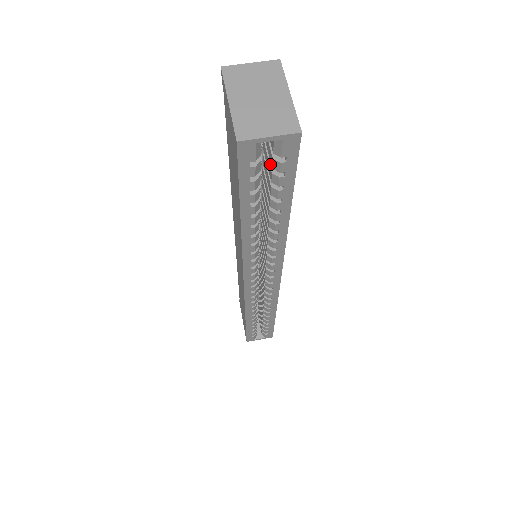
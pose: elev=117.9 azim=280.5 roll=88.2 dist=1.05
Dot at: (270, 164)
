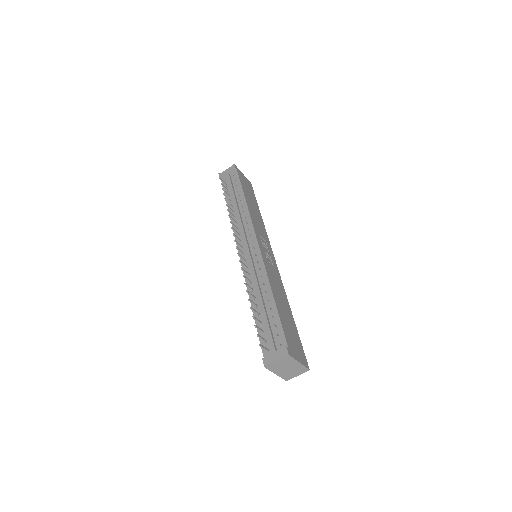
Dot at: occluded
